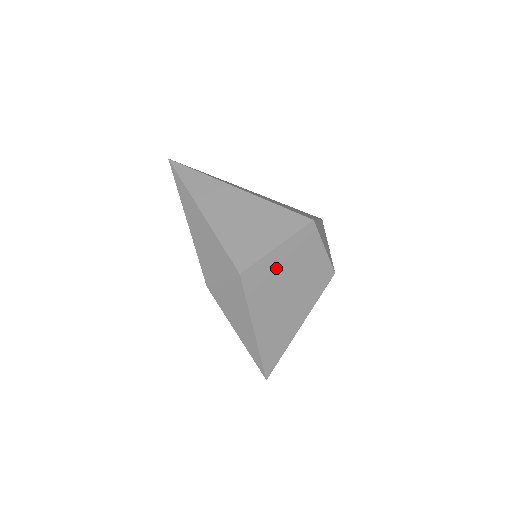
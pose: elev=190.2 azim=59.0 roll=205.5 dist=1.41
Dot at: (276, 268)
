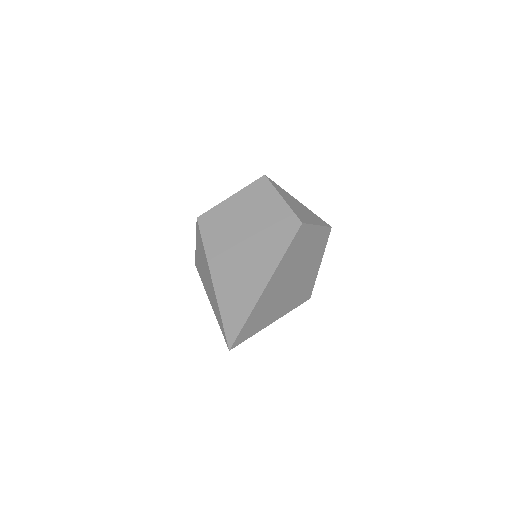
Dot at: (231, 215)
